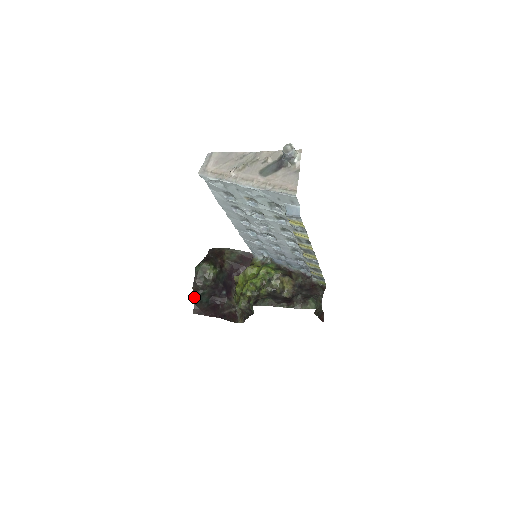
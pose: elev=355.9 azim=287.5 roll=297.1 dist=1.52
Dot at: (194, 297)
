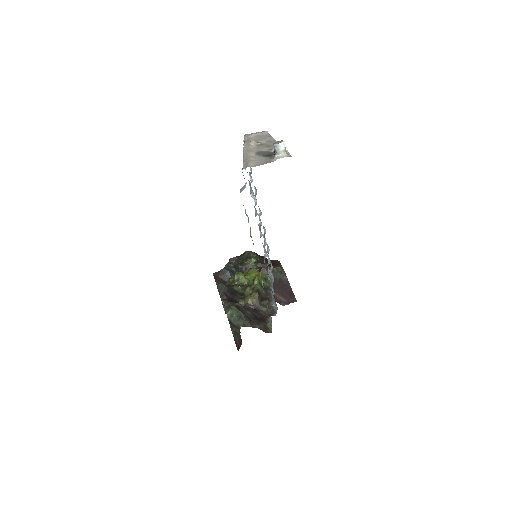
Dot at: (226, 266)
